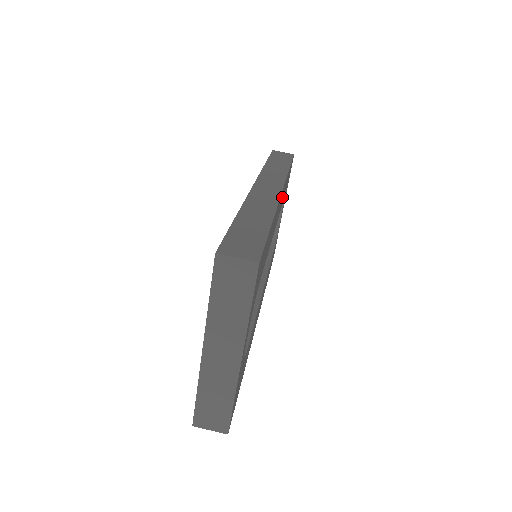
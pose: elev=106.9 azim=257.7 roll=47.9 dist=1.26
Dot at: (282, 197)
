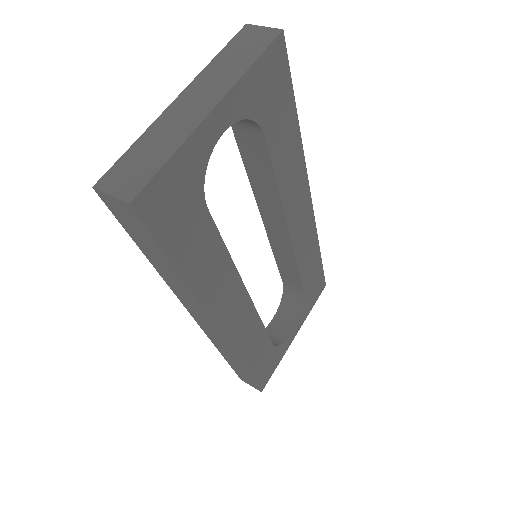
Dot at: (306, 236)
